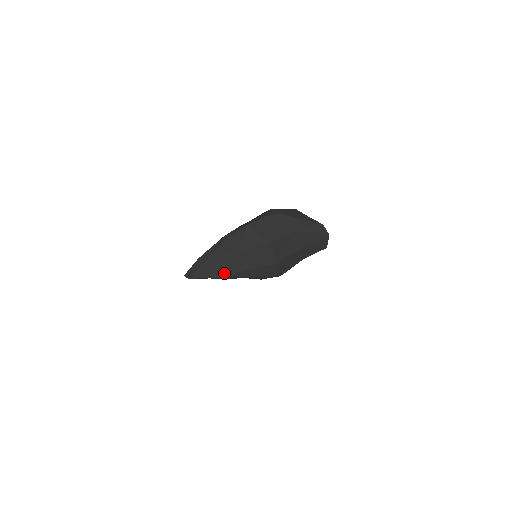
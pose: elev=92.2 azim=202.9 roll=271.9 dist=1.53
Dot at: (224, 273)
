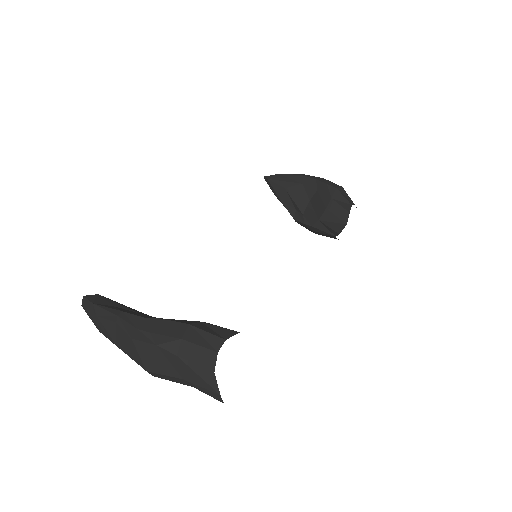
Dot at: (106, 337)
